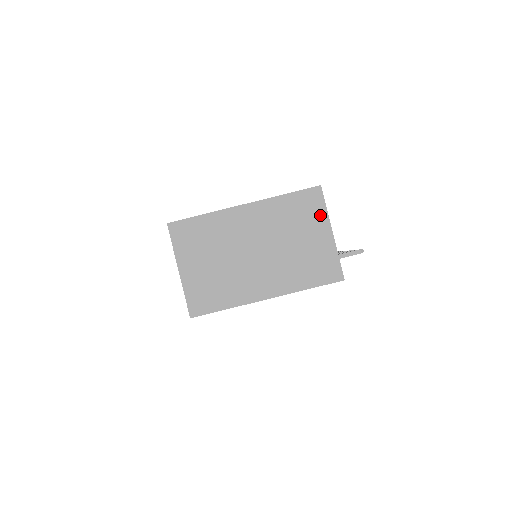
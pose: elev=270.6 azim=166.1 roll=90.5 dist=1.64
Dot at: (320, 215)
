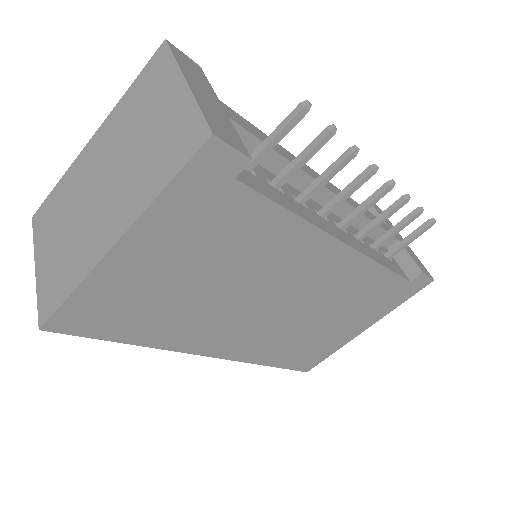
Dot at: (168, 74)
